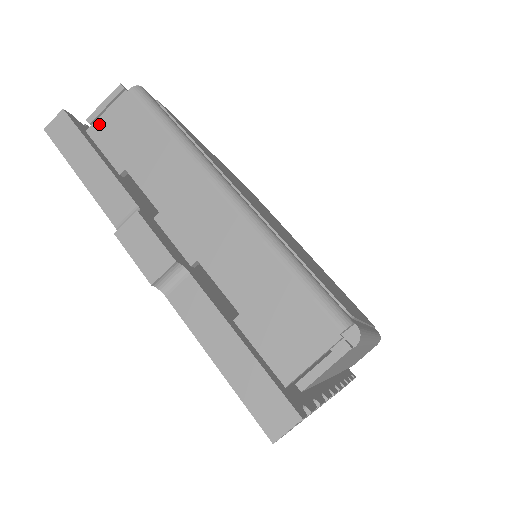
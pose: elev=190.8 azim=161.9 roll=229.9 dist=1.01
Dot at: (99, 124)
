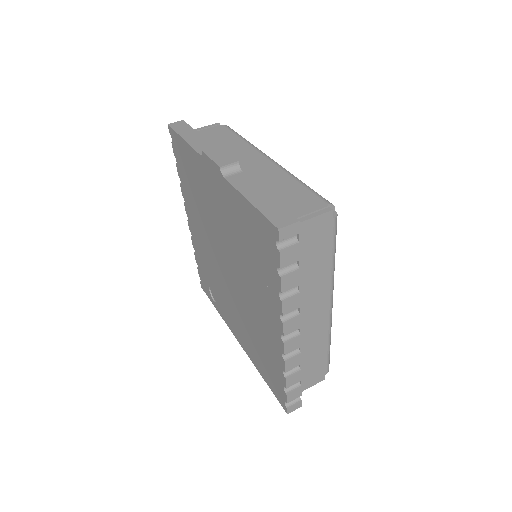
Dot at: (200, 132)
